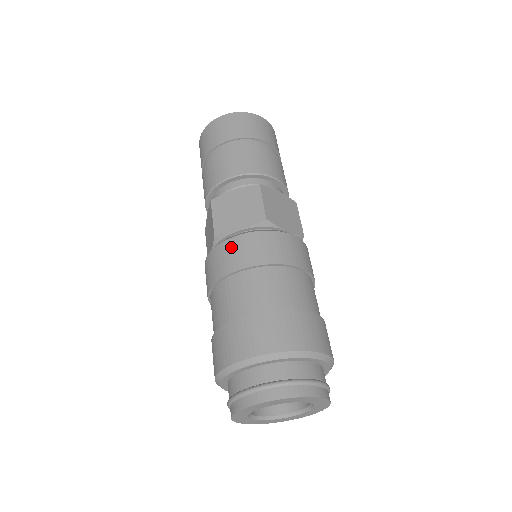
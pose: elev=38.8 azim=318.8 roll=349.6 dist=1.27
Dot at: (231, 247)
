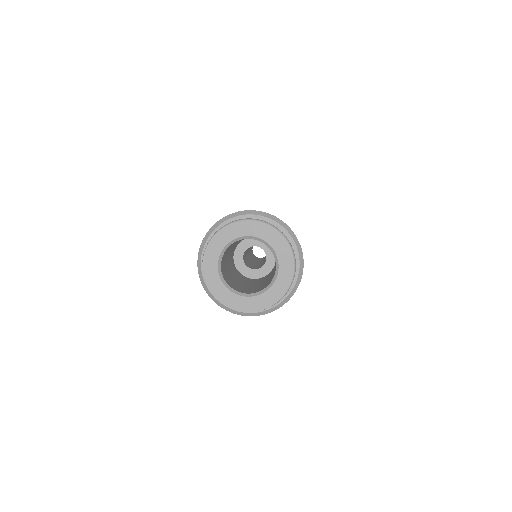
Dot at: occluded
